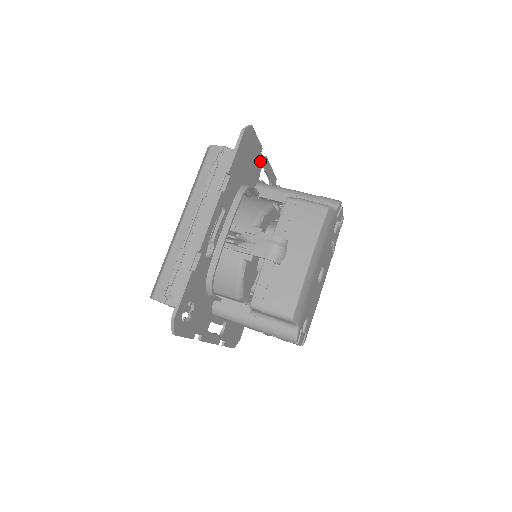
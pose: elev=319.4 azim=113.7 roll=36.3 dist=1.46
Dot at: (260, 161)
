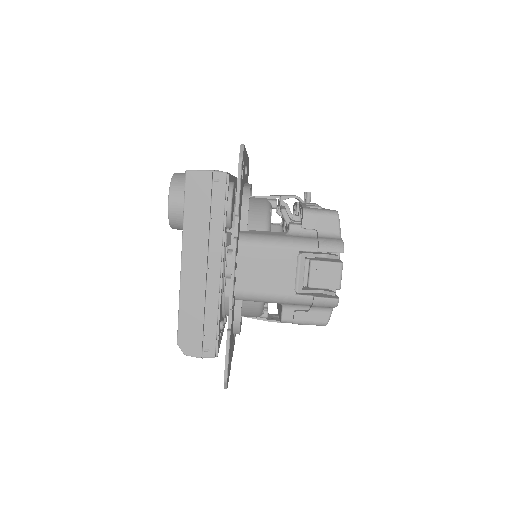
Dot at: occluded
